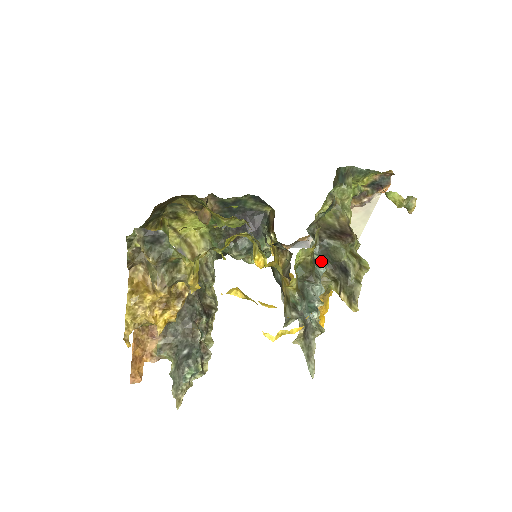
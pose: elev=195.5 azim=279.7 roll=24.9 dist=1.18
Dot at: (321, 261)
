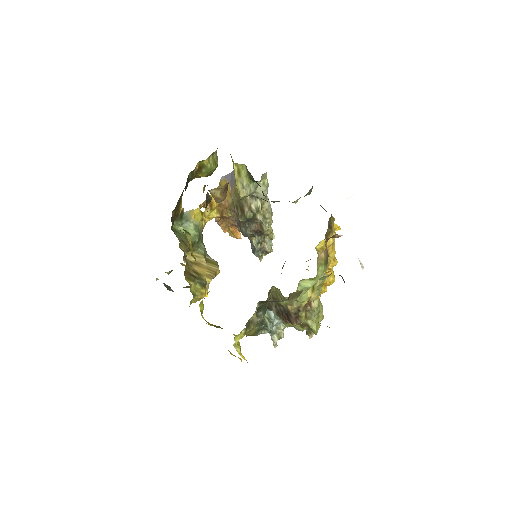
Dot at: (272, 321)
